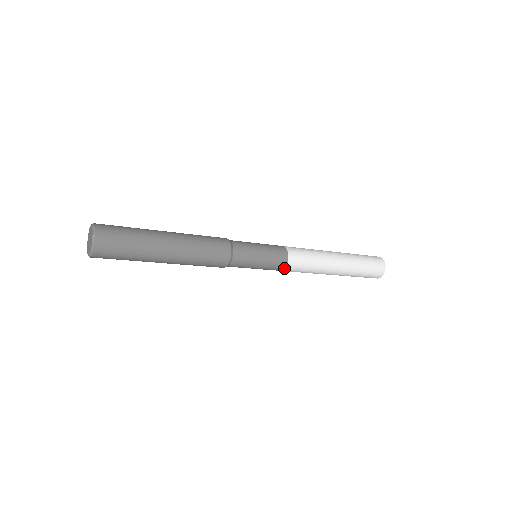
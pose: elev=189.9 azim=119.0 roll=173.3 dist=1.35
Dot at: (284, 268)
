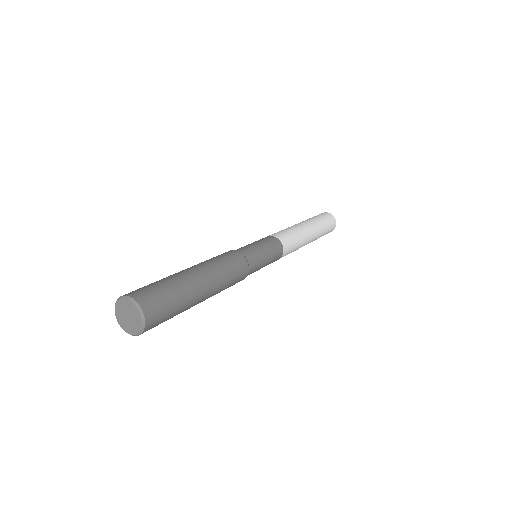
Dot at: (282, 252)
